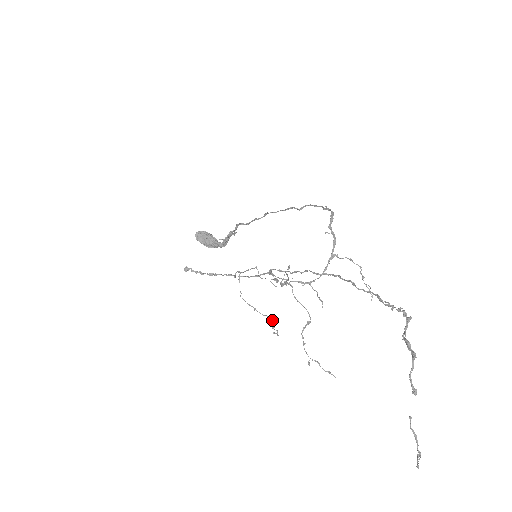
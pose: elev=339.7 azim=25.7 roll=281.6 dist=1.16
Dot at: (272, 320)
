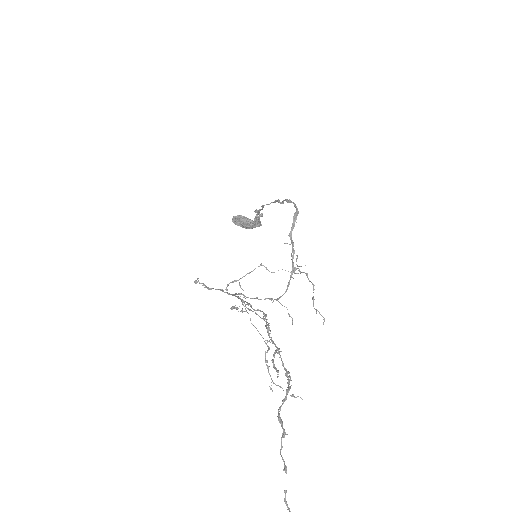
Dot at: (268, 326)
